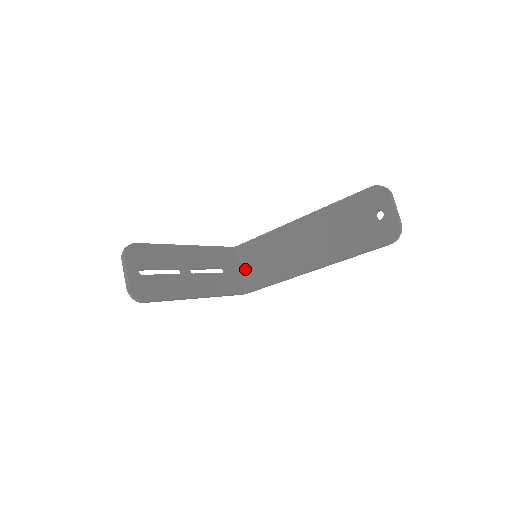
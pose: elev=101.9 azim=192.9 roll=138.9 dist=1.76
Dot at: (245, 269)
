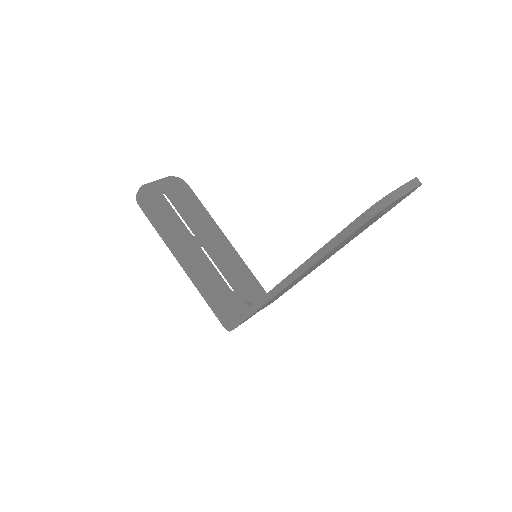
Dot at: occluded
